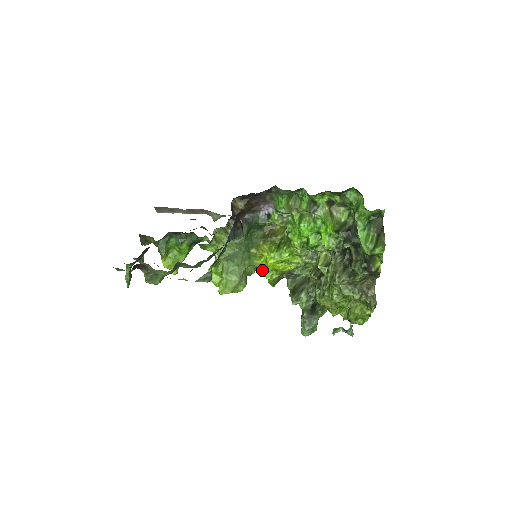
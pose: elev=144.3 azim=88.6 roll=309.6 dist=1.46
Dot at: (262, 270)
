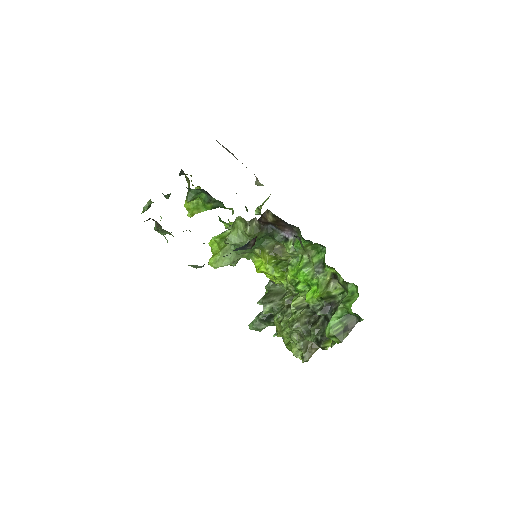
Dot at: occluded
